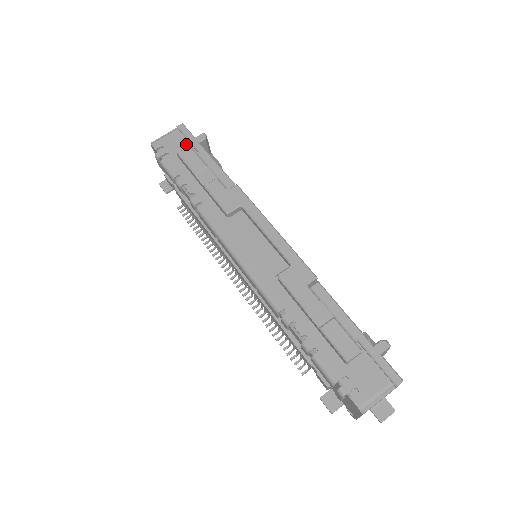
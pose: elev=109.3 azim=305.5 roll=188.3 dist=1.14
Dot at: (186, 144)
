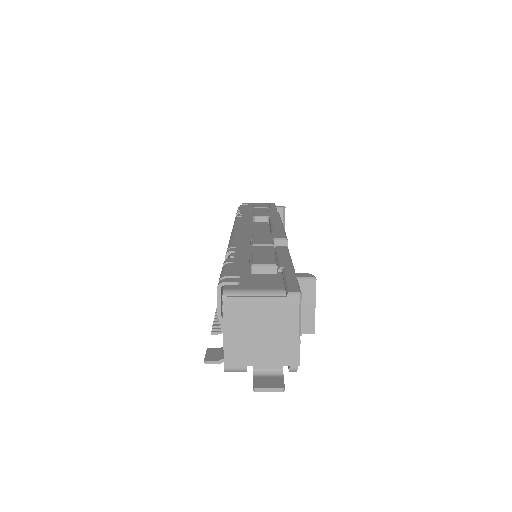
Dot at: occluded
